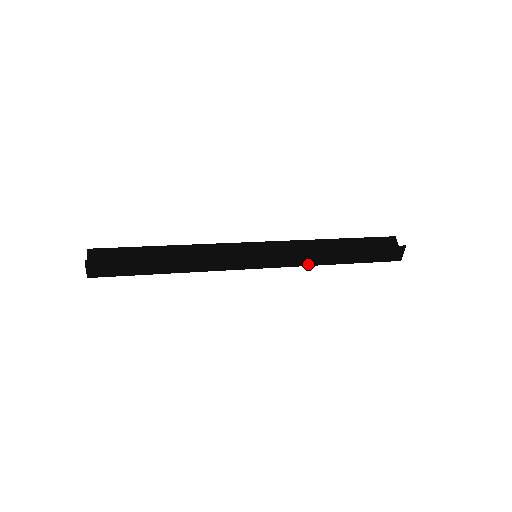
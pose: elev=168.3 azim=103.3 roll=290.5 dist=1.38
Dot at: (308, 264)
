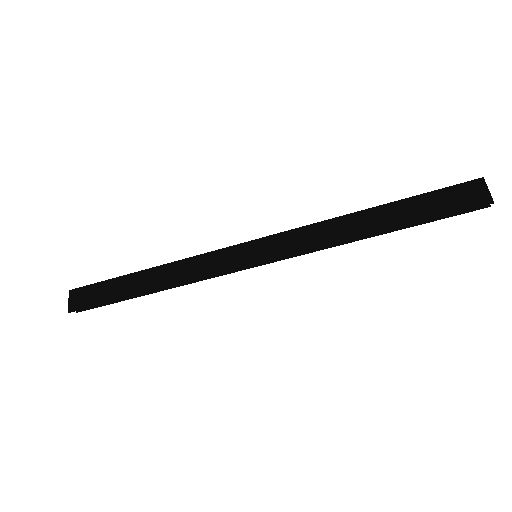
Dot at: (326, 242)
